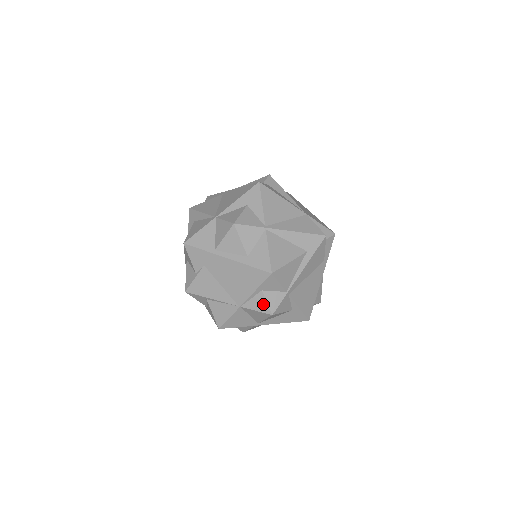
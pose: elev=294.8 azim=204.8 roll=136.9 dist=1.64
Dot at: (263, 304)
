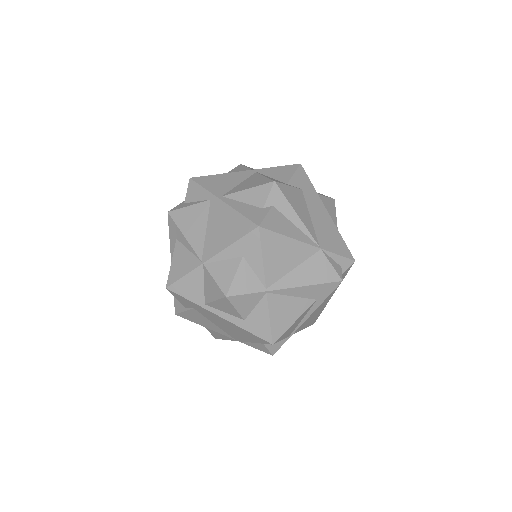
Dot at: (263, 348)
